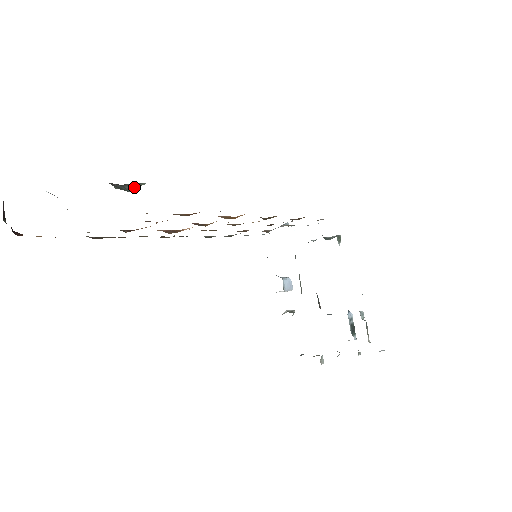
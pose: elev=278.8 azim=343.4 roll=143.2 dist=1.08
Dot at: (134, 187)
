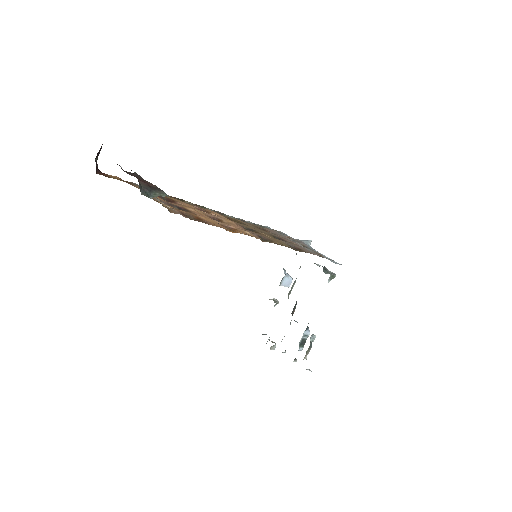
Dot at: (156, 196)
